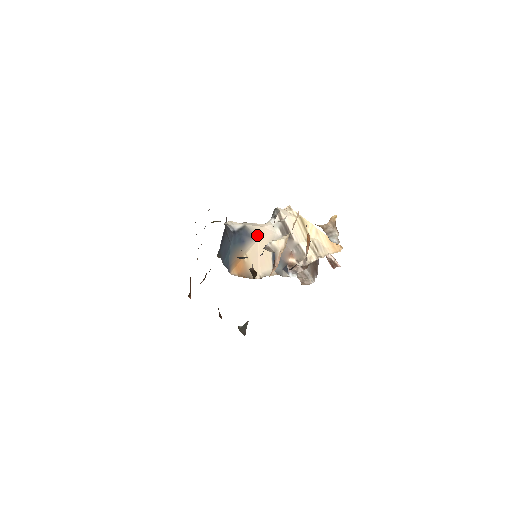
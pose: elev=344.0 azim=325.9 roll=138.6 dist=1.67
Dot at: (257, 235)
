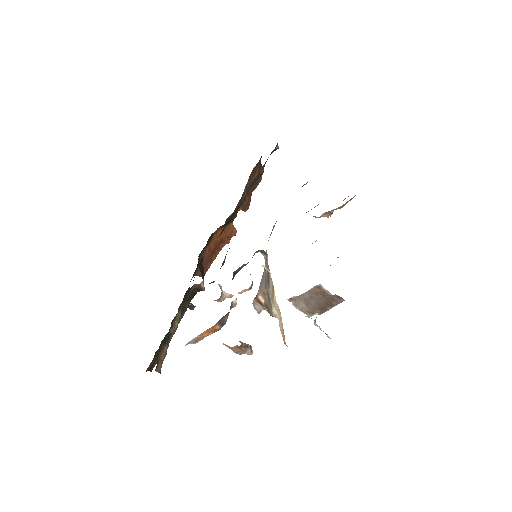
Dot at: occluded
